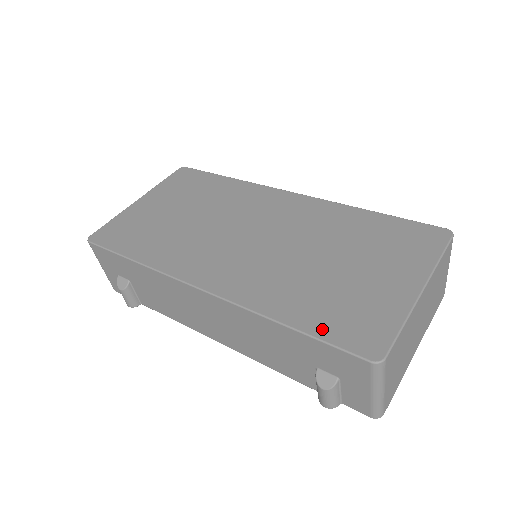
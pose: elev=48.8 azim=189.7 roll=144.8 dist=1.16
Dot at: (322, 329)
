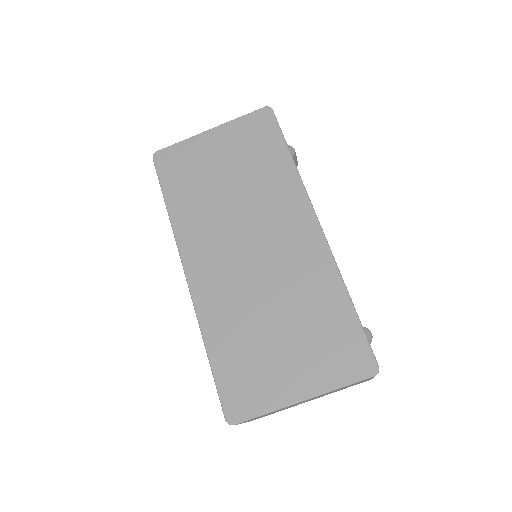
Dot at: (222, 374)
